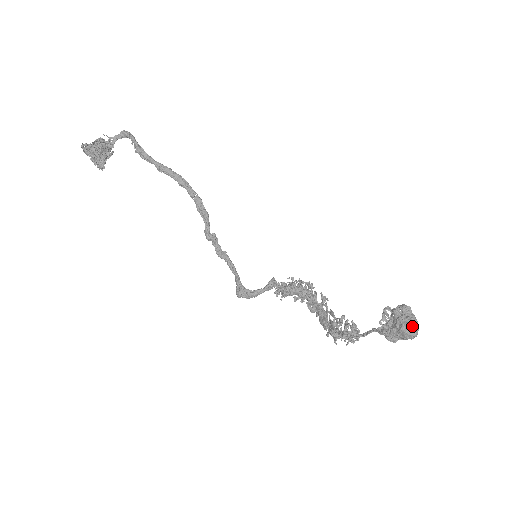
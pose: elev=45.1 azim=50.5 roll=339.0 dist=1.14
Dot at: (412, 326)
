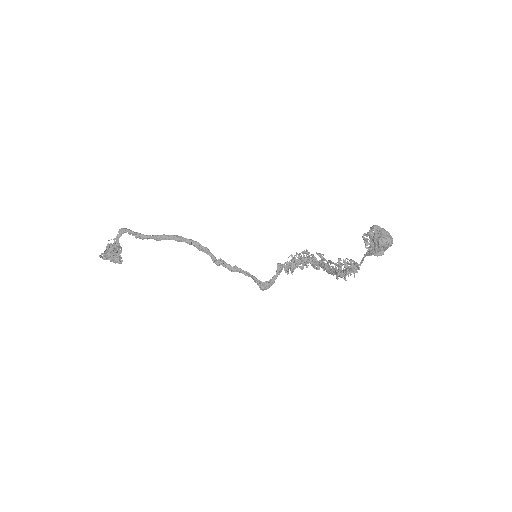
Dot at: (385, 237)
